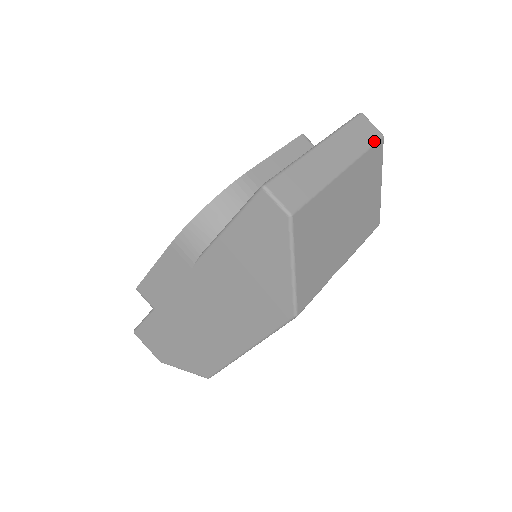
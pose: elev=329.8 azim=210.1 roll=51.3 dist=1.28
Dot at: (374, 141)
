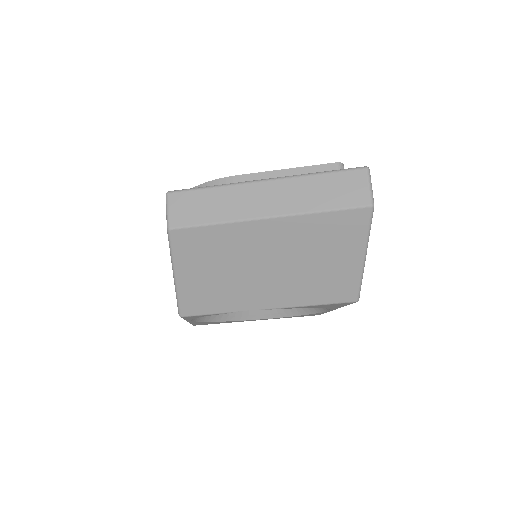
Dot at: (348, 205)
